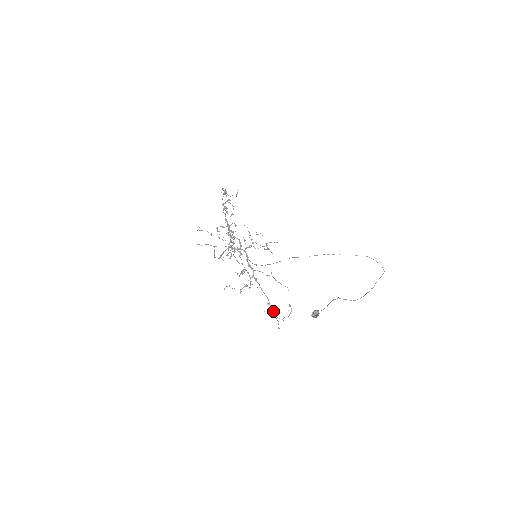
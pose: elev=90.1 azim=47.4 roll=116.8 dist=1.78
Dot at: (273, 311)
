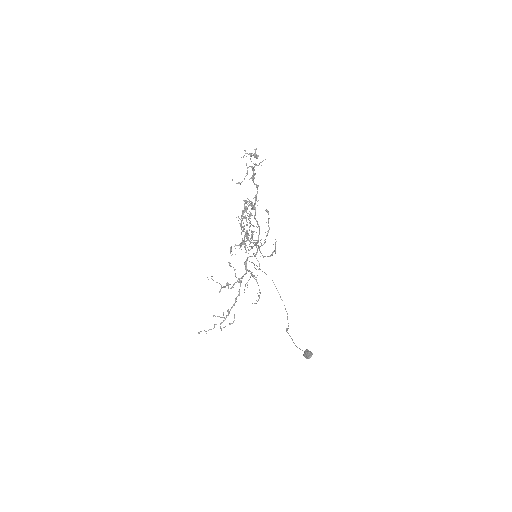
Dot at: occluded
